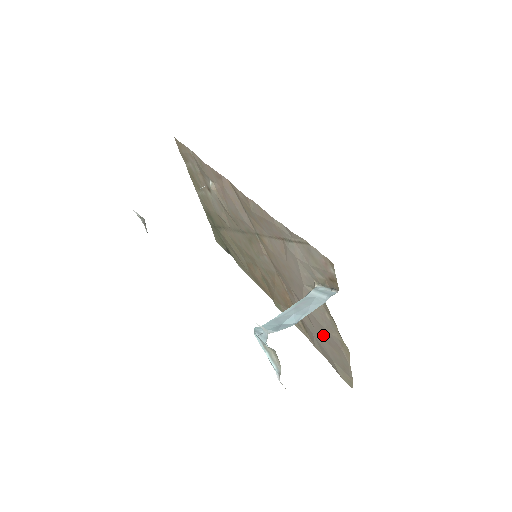
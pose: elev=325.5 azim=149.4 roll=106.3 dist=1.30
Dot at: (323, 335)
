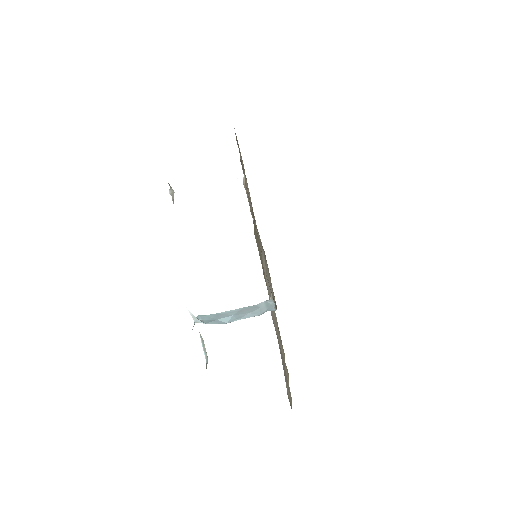
Dot at: (280, 349)
